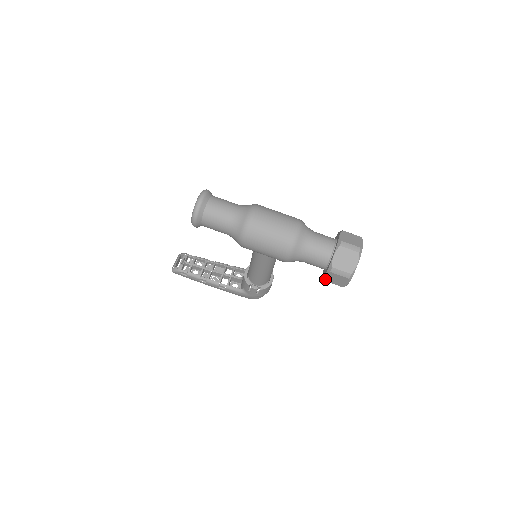
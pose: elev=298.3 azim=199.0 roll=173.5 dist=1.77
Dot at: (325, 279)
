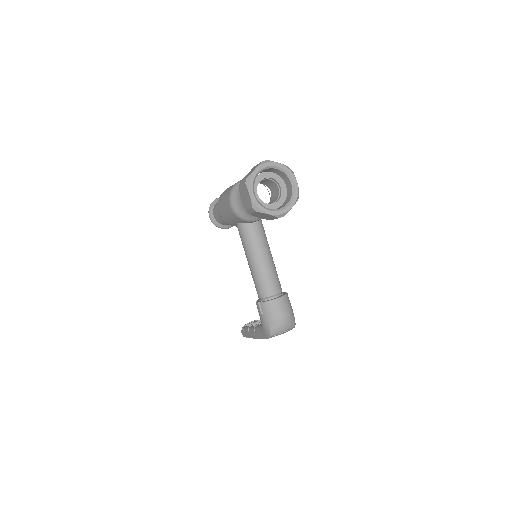
Dot at: (244, 207)
